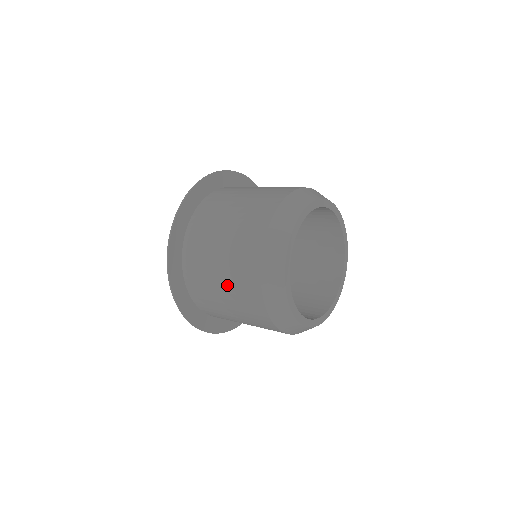
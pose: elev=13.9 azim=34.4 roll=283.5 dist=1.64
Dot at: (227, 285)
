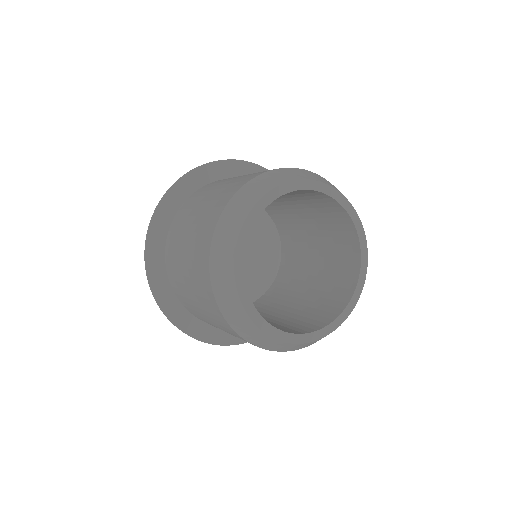
Dot at: (190, 276)
